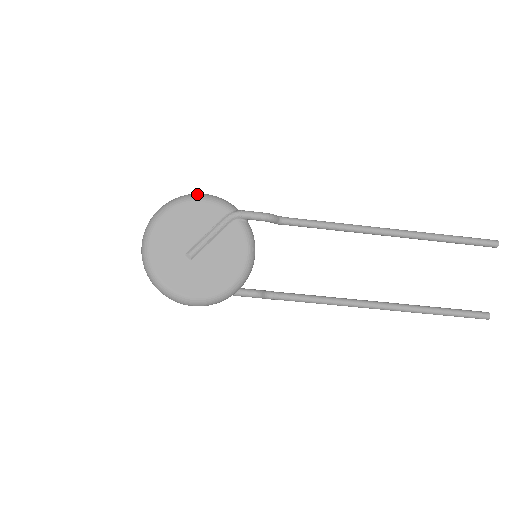
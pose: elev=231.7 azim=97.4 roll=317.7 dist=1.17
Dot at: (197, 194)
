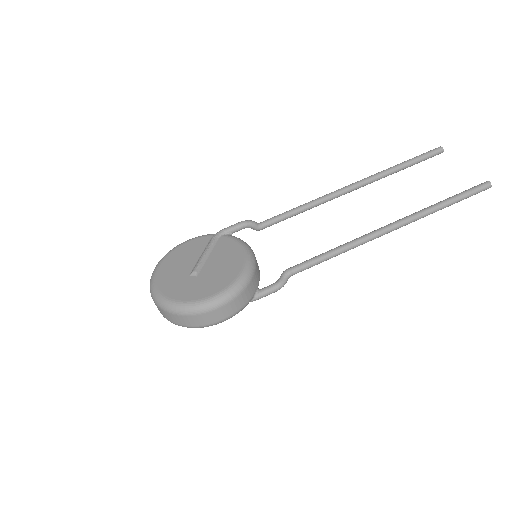
Dot at: occluded
